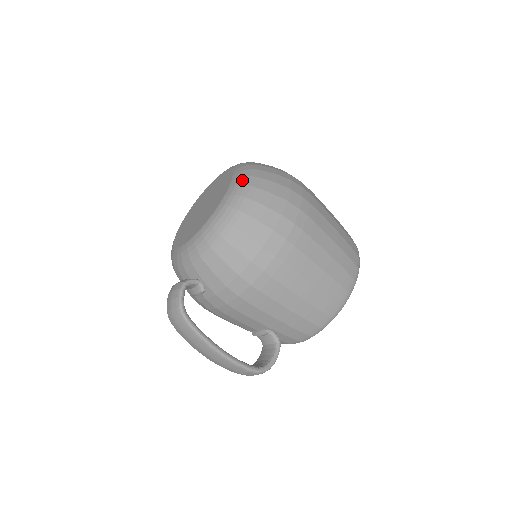
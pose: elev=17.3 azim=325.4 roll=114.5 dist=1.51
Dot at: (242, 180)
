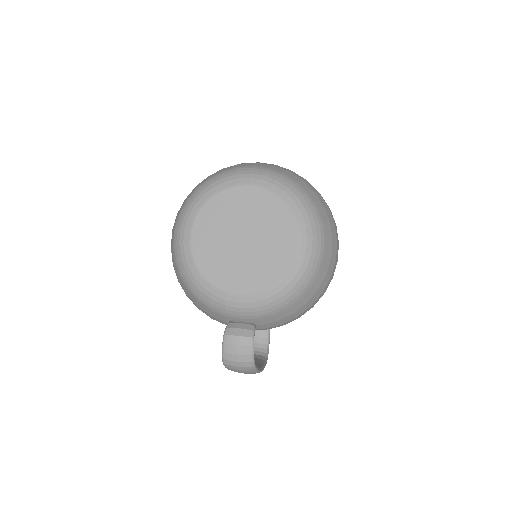
Dot at: (312, 230)
